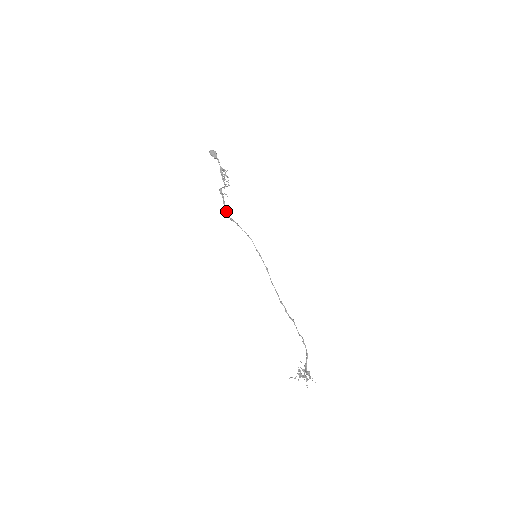
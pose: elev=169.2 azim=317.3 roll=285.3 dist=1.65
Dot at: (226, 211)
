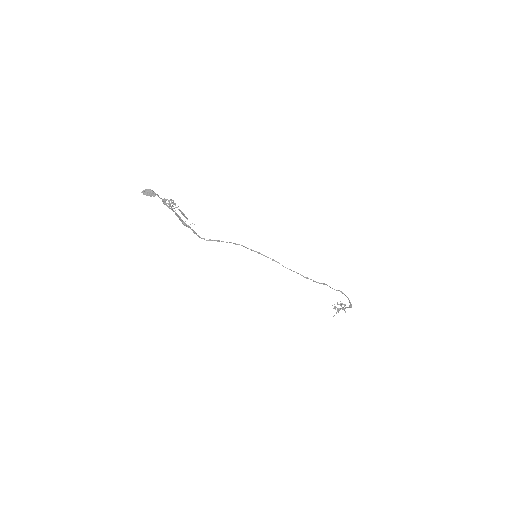
Dot at: (200, 237)
